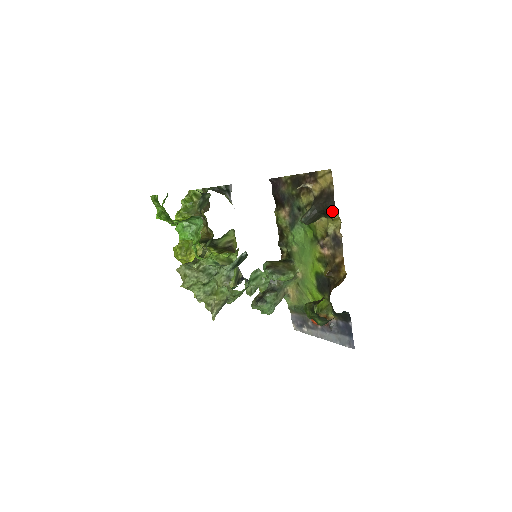
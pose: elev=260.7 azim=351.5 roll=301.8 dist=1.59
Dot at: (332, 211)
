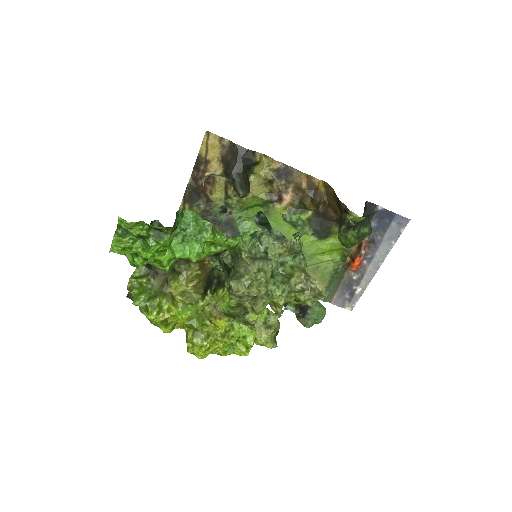
Dot at: (250, 156)
